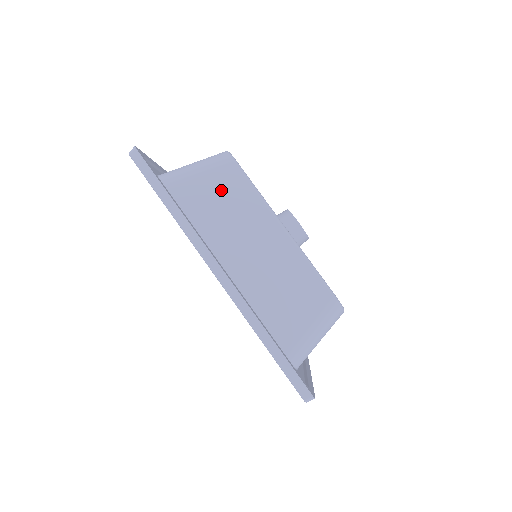
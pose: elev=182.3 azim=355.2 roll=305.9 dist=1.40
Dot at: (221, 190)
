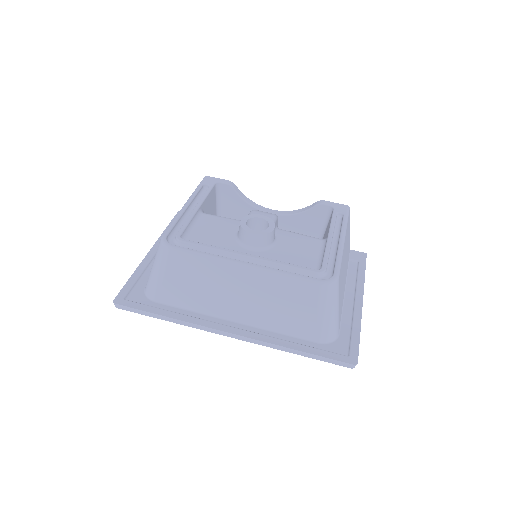
Dot at: (183, 276)
